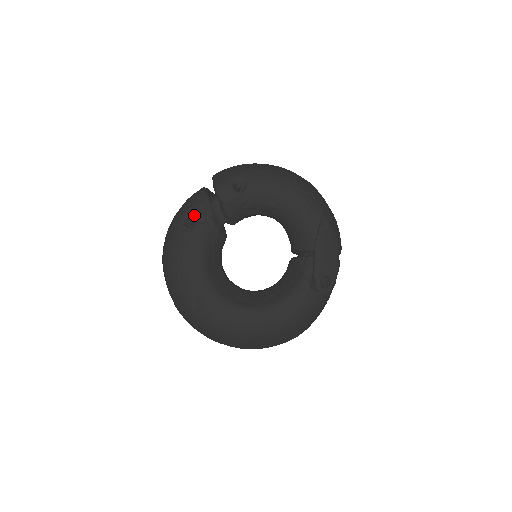
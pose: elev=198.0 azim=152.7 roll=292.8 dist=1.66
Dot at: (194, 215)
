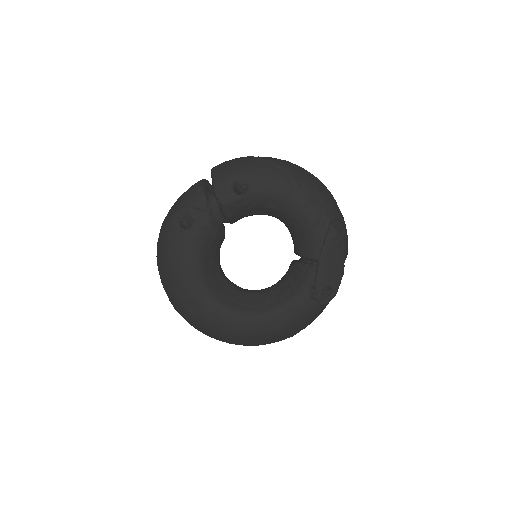
Dot at: (190, 216)
